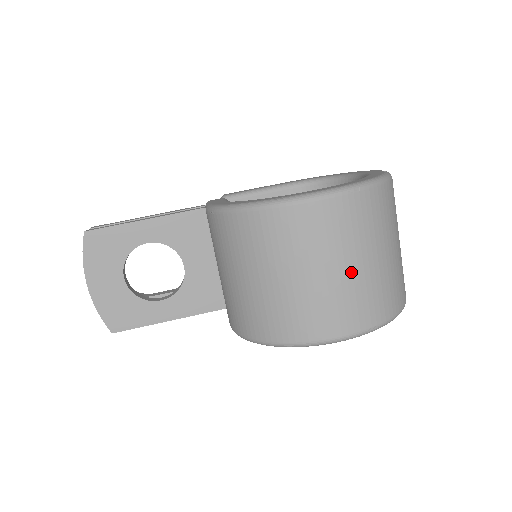
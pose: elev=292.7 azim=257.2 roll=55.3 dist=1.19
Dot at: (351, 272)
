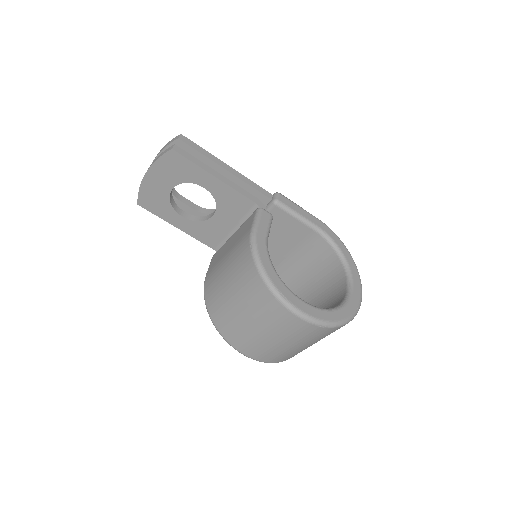
Dot at: (280, 345)
